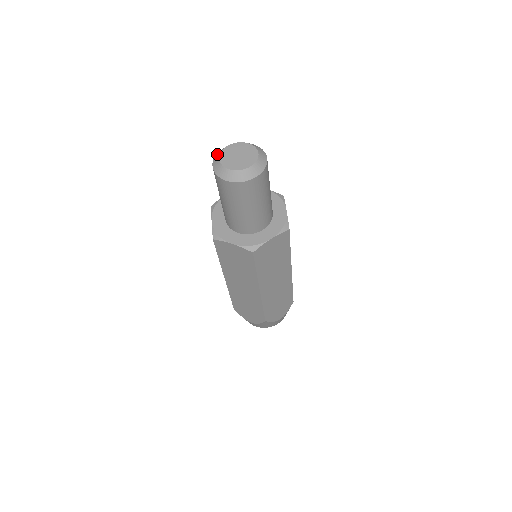
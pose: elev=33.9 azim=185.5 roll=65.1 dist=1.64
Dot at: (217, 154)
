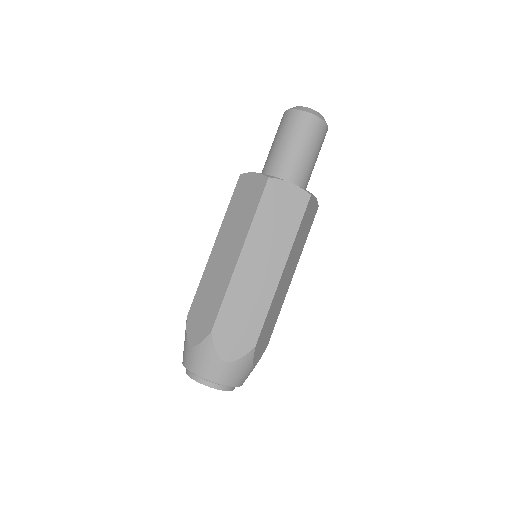
Dot at: occluded
